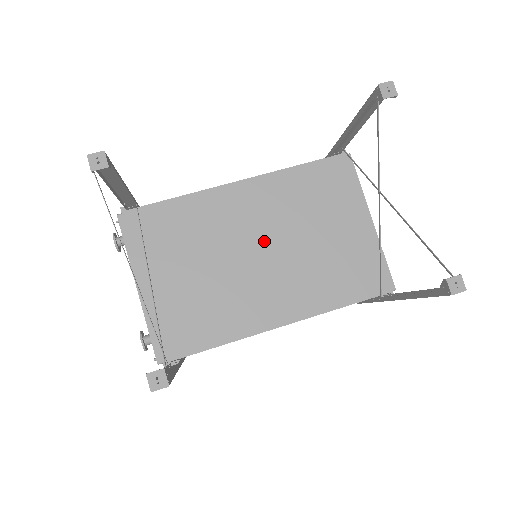
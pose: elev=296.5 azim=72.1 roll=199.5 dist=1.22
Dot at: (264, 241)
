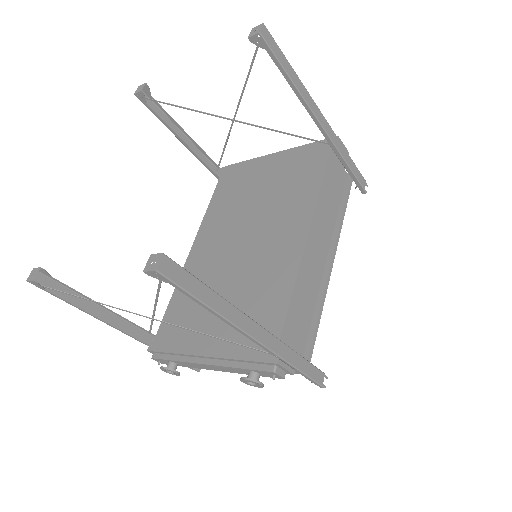
Dot at: (238, 237)
